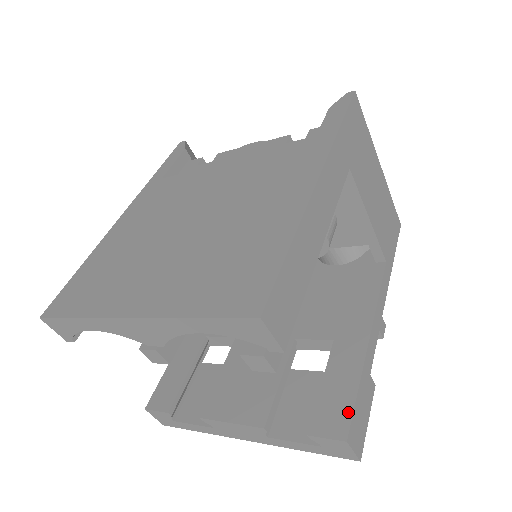
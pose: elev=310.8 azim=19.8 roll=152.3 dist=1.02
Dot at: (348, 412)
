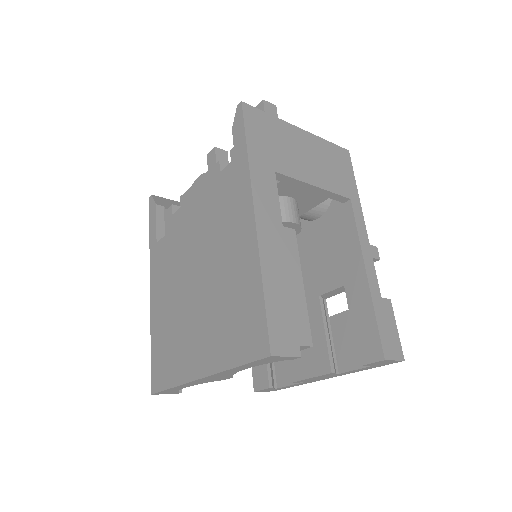
Dot at: (377, 338)
